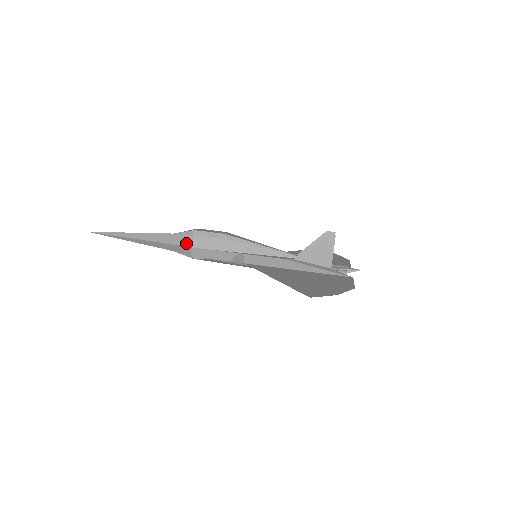
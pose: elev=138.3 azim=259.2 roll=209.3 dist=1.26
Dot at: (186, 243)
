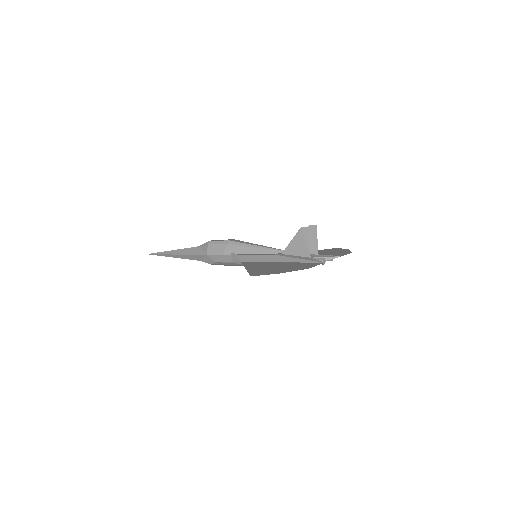
Dot at: (204, 252)
